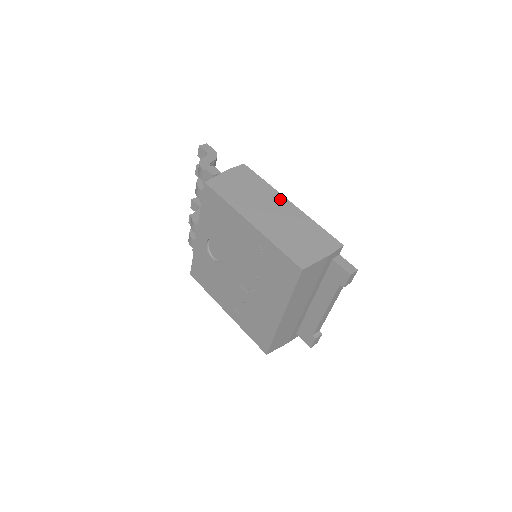
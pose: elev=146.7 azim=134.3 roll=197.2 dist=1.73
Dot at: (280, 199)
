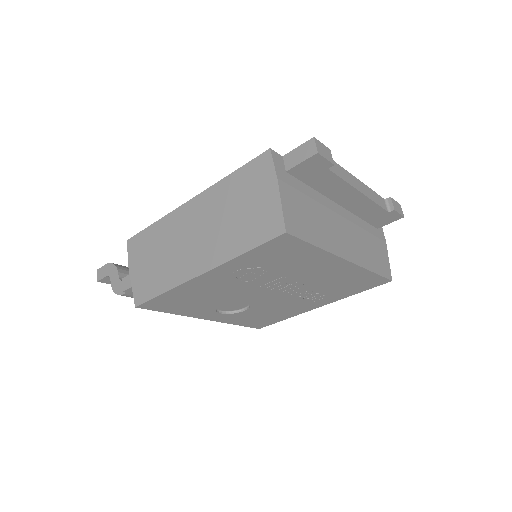
Dot at: (182, 214)
